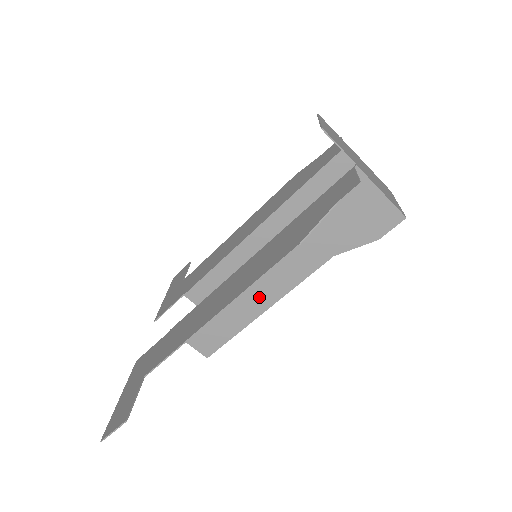
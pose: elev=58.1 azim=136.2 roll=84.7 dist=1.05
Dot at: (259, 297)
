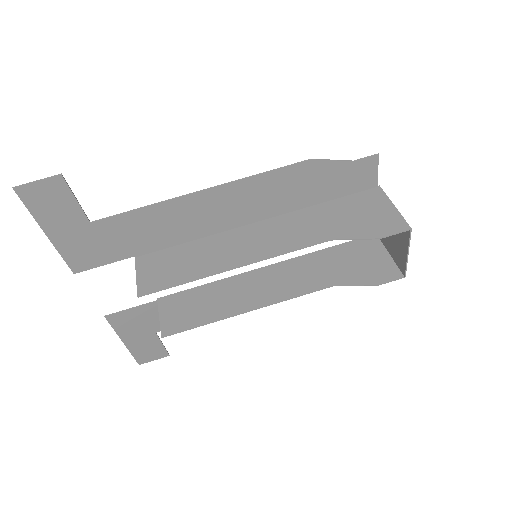
Dot at: (239, 253)
